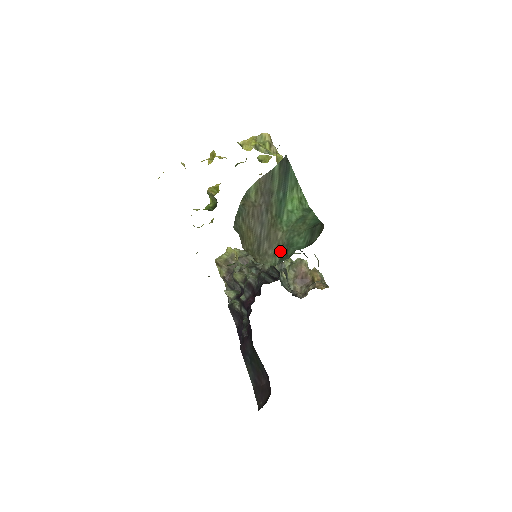
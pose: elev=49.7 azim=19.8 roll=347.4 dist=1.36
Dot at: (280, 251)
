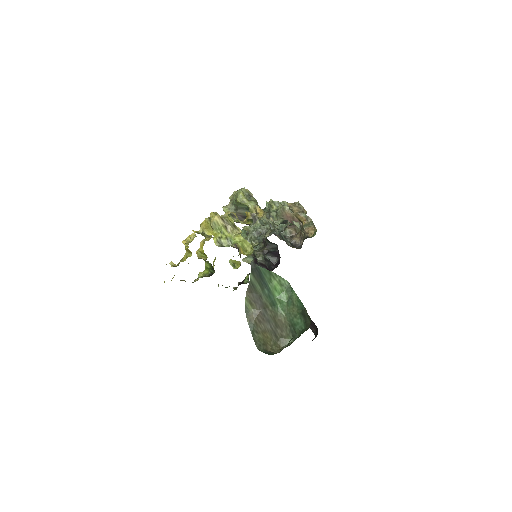
Dot at: (290, 331)
